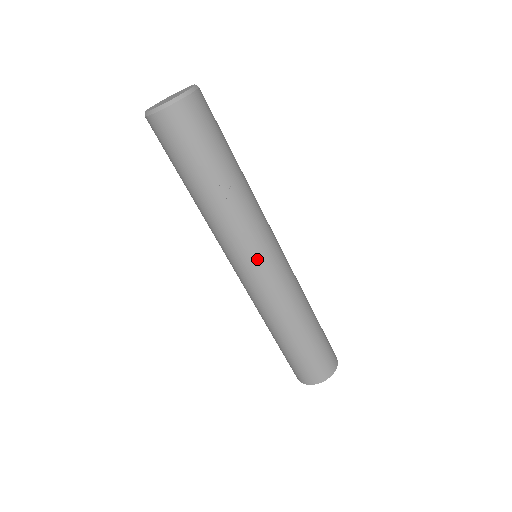
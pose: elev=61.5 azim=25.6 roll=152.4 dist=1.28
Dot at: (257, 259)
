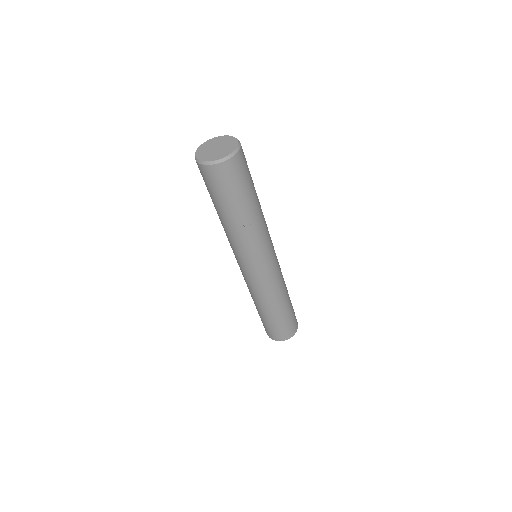
Dot at: (255, 265)
